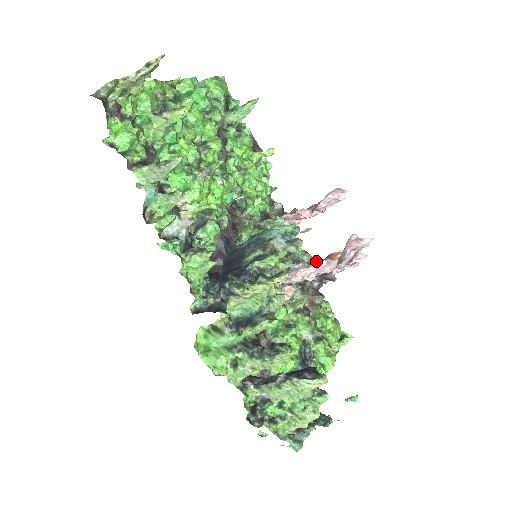
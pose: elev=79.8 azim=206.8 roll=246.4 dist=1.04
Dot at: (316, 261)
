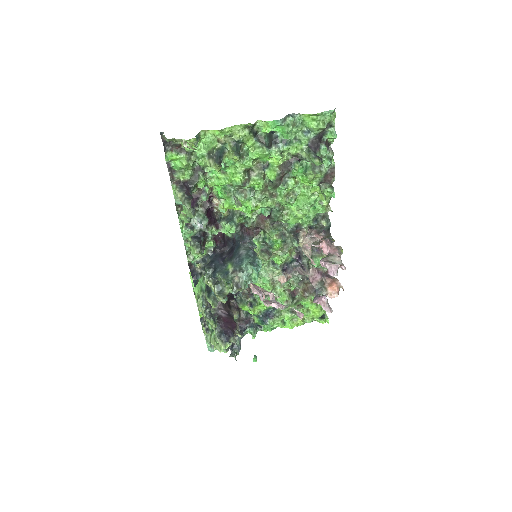
Dot at: (321, 276)
